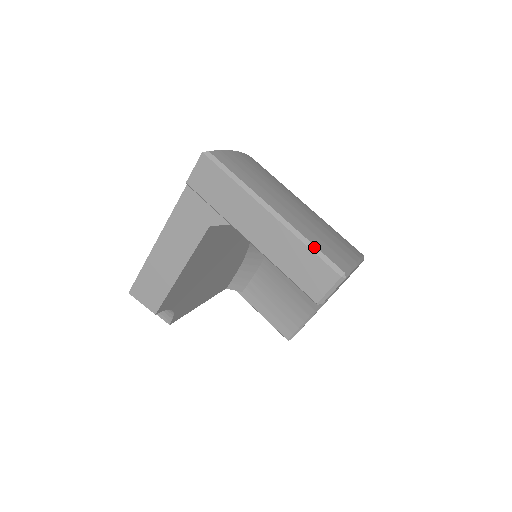
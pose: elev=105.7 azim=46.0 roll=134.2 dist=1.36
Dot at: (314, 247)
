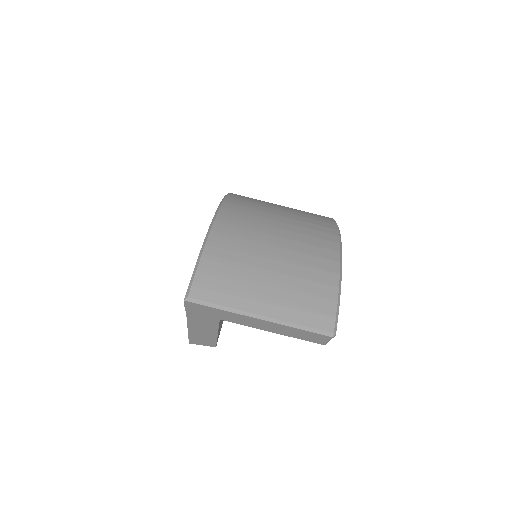
Dot at: (303, 327)
